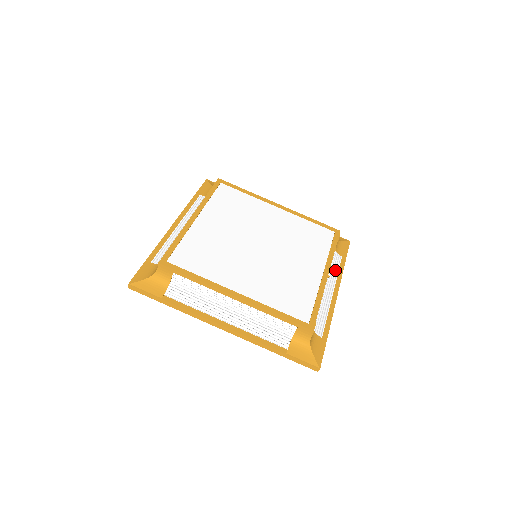
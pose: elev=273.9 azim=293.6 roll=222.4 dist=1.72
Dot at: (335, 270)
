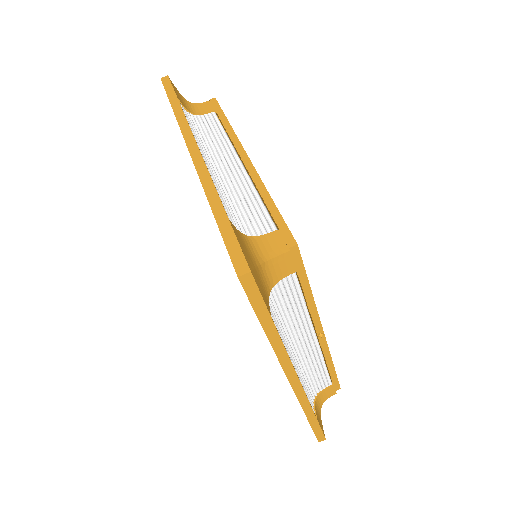
Dot at: (306, 392)
